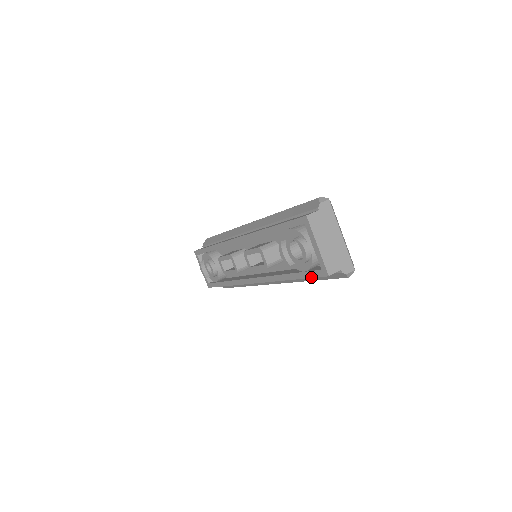
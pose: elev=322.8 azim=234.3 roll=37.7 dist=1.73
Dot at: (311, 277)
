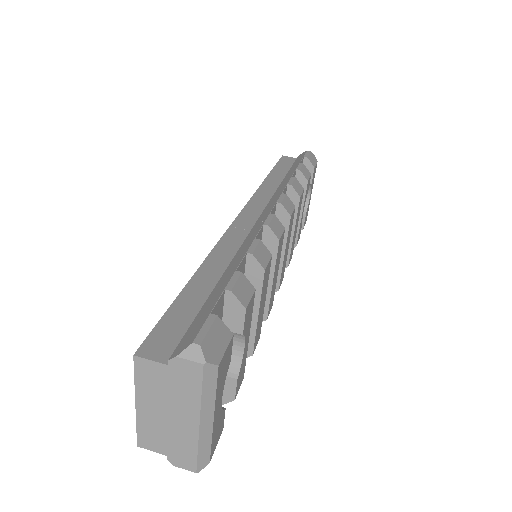
Dot at: occluded
